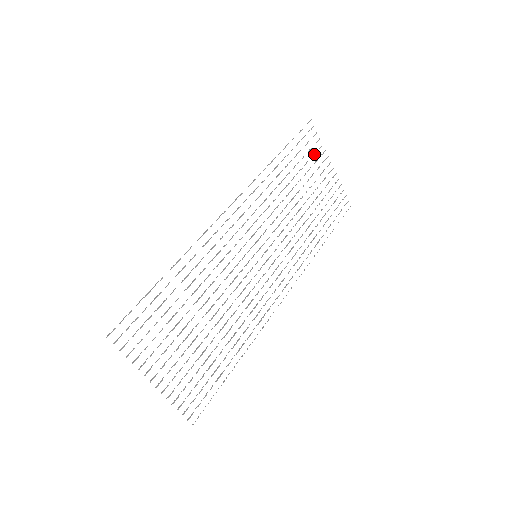
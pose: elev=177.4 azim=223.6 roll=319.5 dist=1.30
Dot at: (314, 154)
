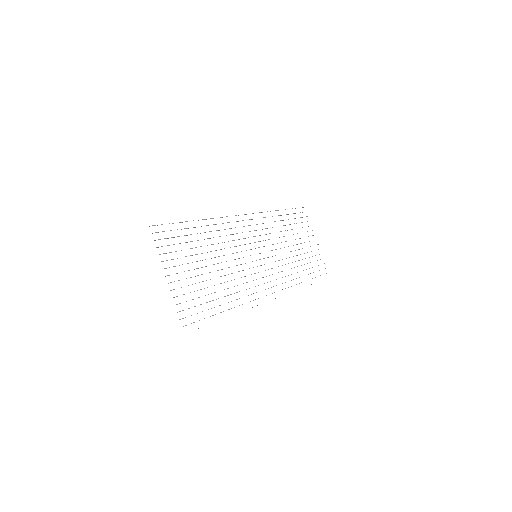
Dot at: occluded
